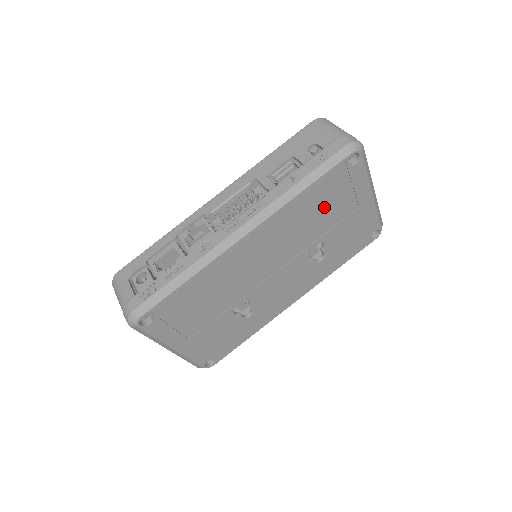
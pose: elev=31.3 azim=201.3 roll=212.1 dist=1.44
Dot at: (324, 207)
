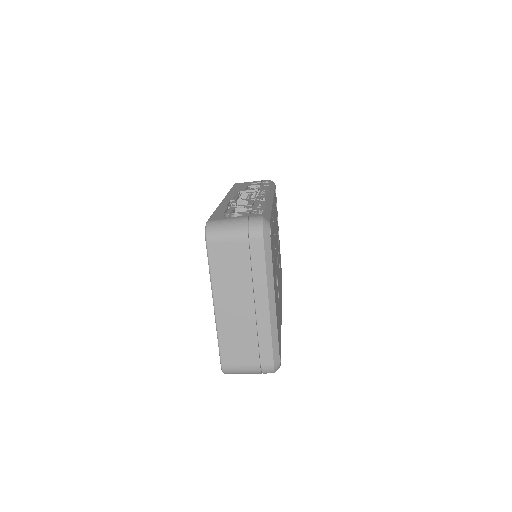
Dot at: (276, 218)
